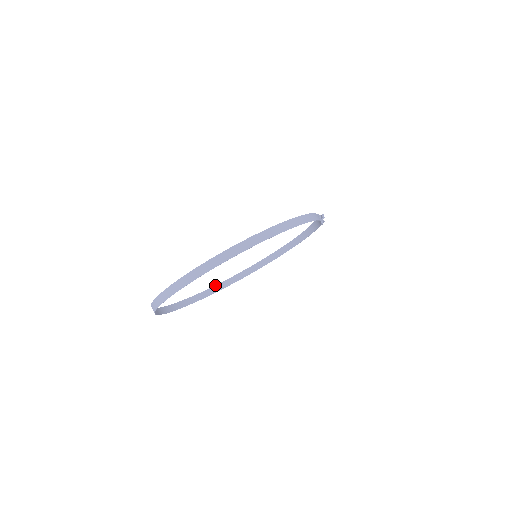
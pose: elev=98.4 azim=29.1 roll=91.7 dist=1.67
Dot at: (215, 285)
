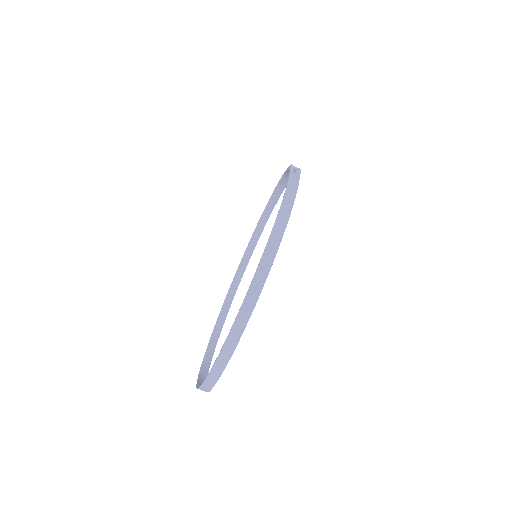
Dot at: occluded
